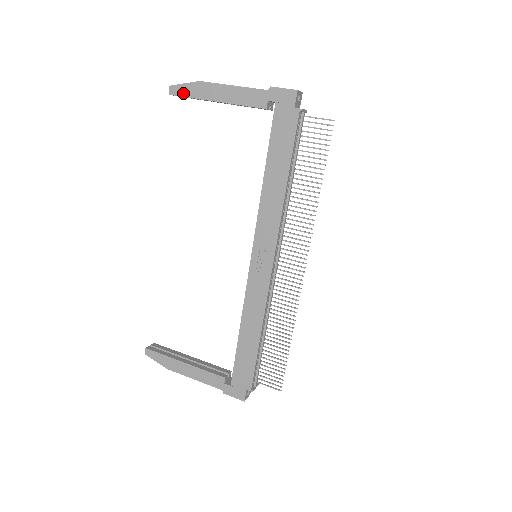
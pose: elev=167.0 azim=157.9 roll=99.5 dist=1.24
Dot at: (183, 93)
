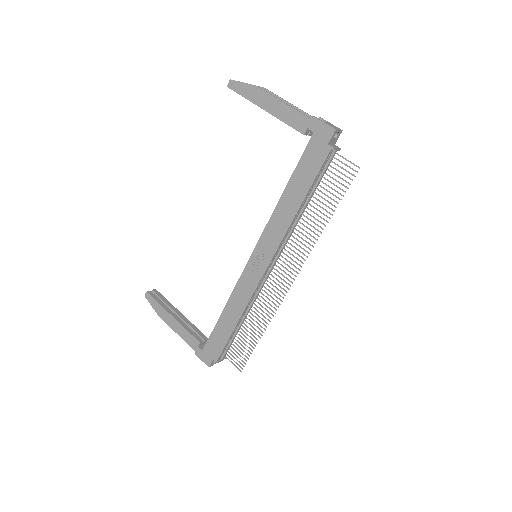
Dot at: (239, 91)
